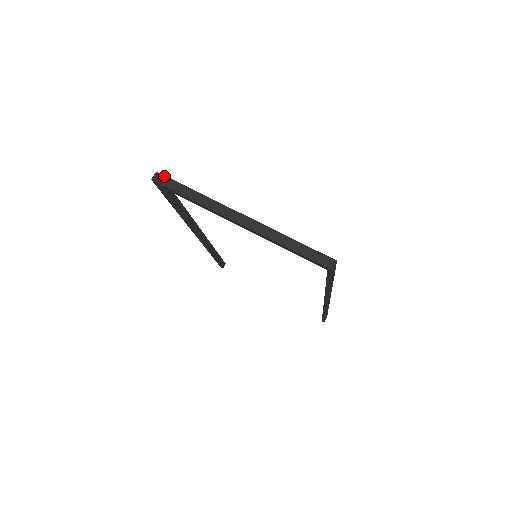
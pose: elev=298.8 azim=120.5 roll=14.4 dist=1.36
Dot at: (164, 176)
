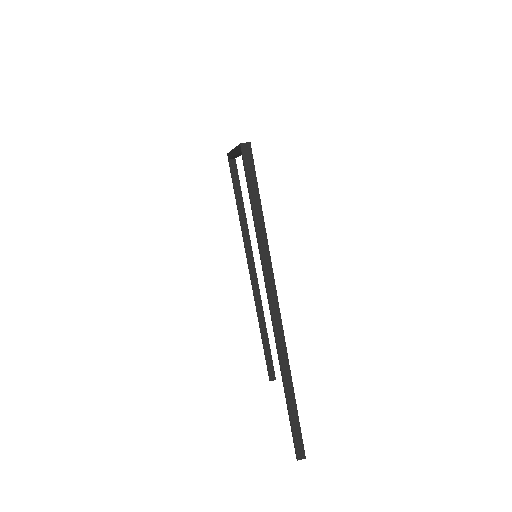
Dot at: occluded
